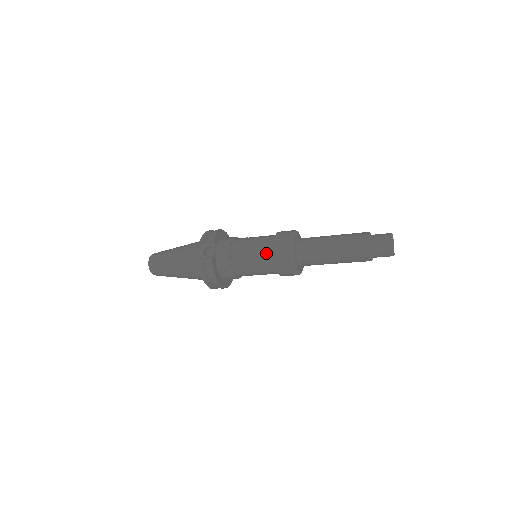
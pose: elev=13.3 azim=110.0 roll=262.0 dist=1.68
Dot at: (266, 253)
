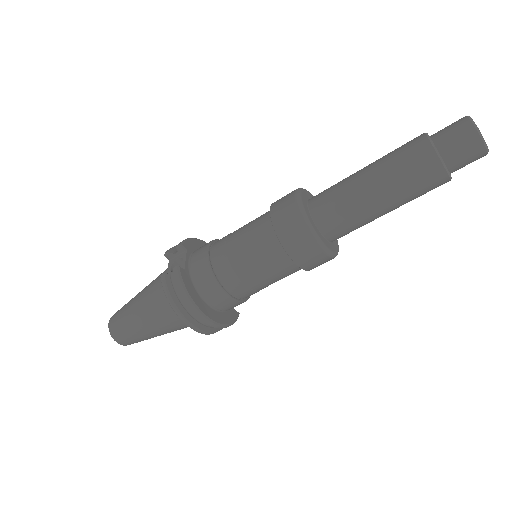
Dot at: (261, 230)
